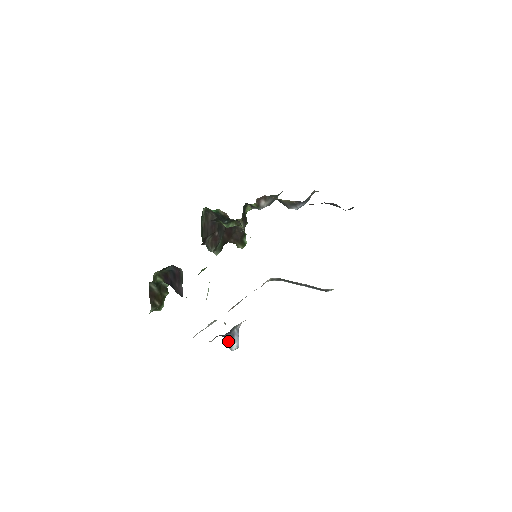
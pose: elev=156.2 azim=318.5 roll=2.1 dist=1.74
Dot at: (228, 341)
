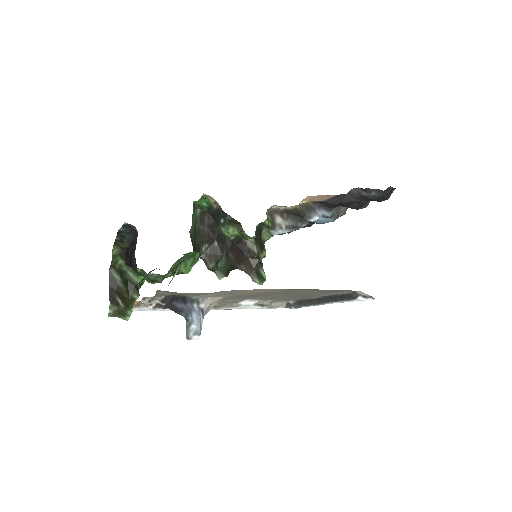
Dot at: (186, 326)
